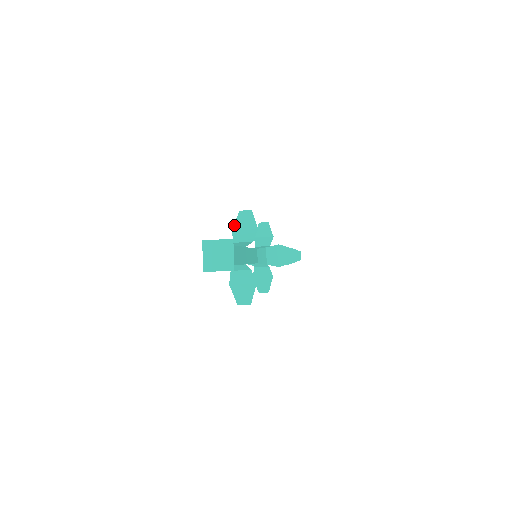
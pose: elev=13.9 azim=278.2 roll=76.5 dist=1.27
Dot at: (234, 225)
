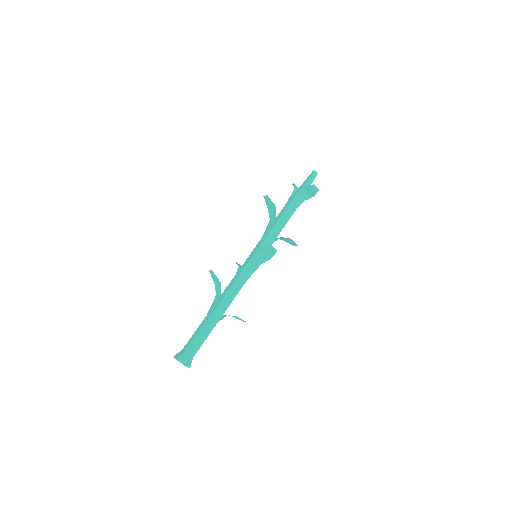
Dot at: (213, 279)
